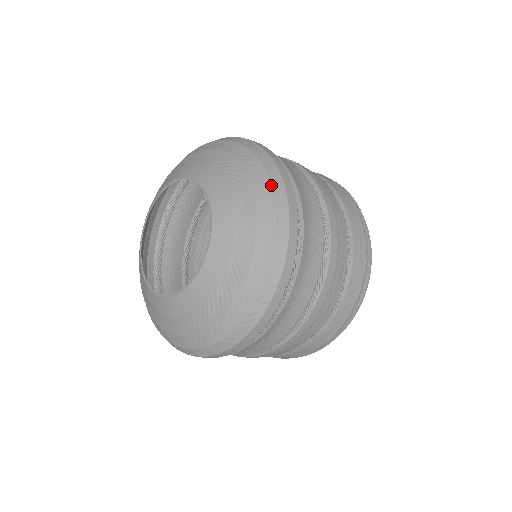
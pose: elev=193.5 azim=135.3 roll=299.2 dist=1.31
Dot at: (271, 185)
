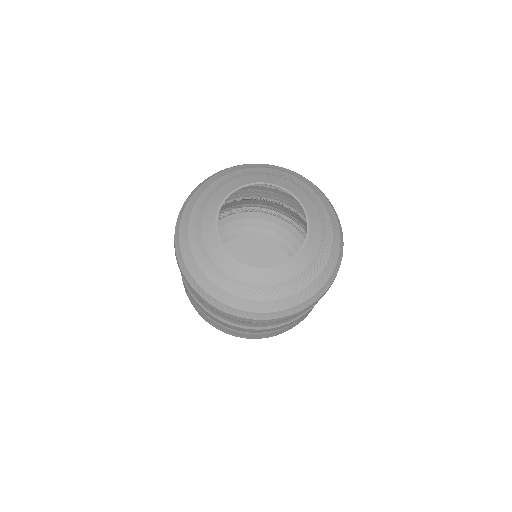
Dot at: (339, 256)
